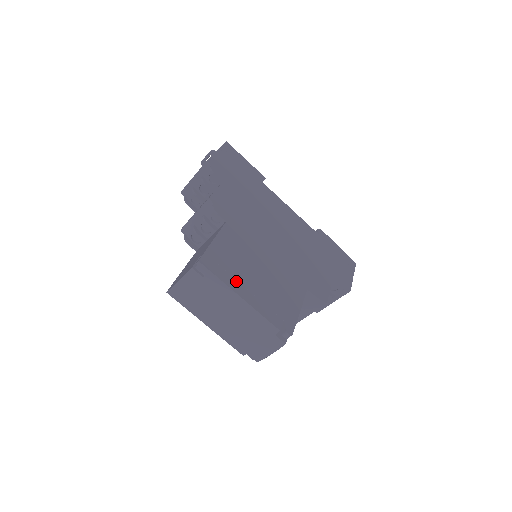
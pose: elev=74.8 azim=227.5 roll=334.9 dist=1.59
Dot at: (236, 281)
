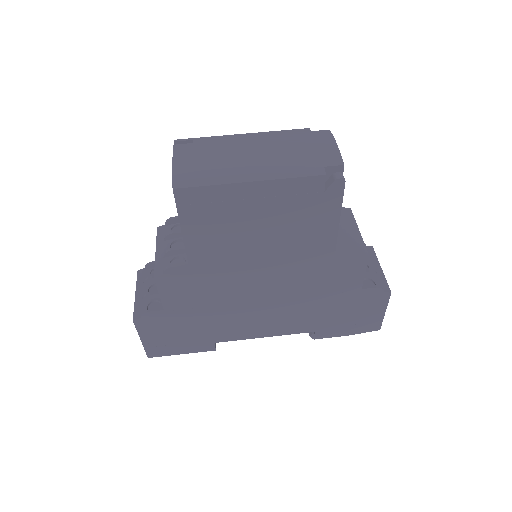
Dot at: occluded
